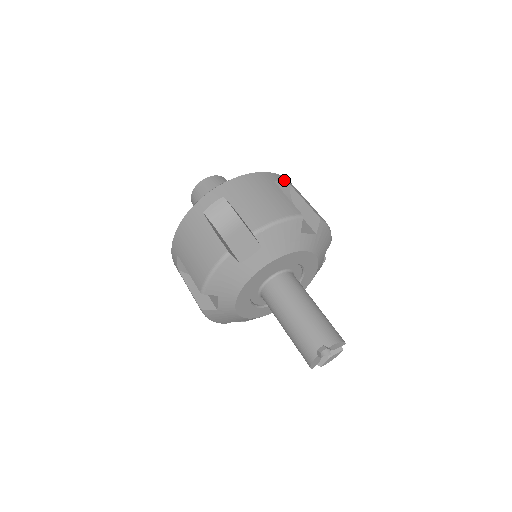
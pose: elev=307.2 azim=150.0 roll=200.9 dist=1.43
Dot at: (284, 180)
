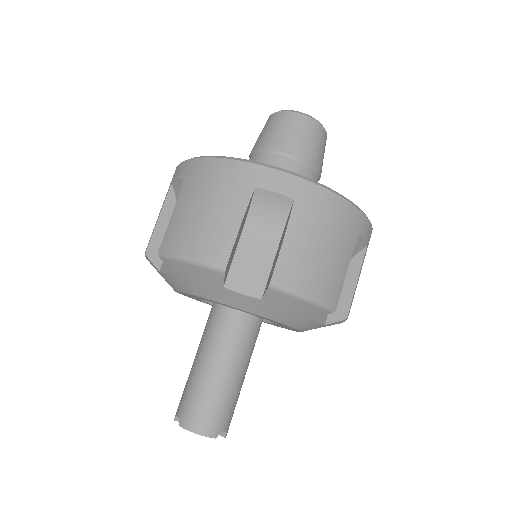
Dot at: (288, 189)
